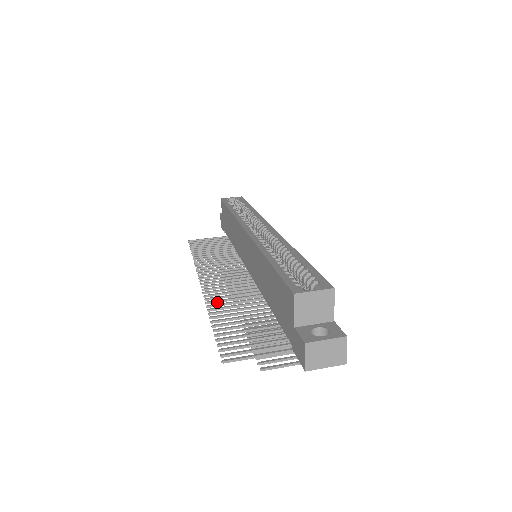
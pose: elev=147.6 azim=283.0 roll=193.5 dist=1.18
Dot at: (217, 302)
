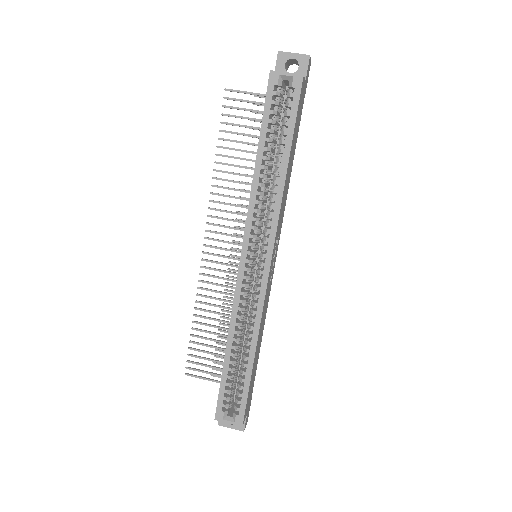
Dot at: (207, 290)
